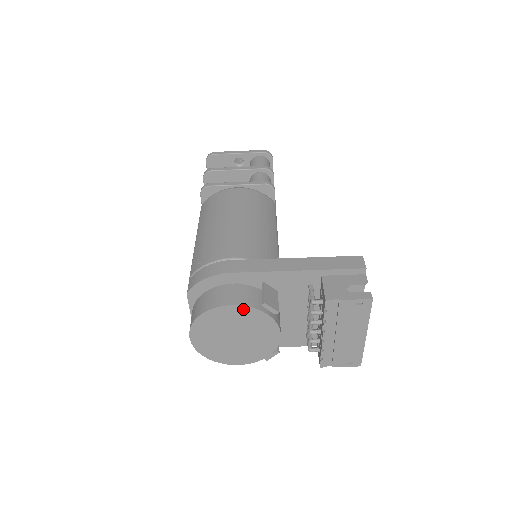
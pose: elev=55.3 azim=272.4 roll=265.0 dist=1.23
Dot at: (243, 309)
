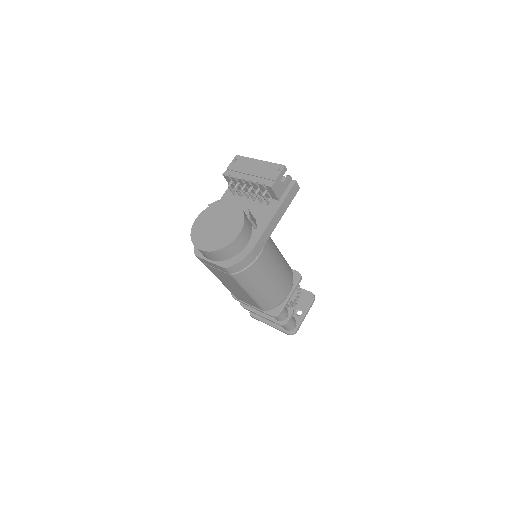
Dot at: (202, 214)
